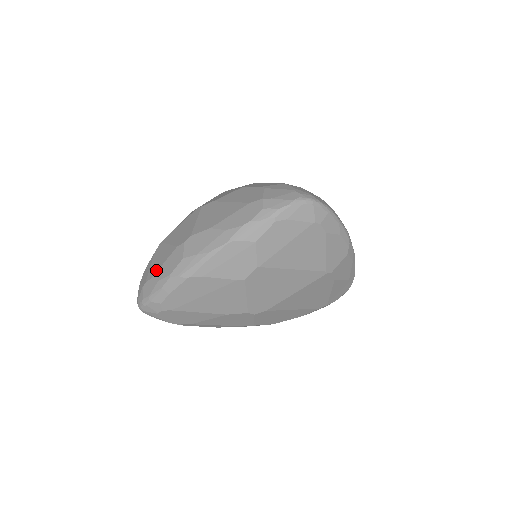
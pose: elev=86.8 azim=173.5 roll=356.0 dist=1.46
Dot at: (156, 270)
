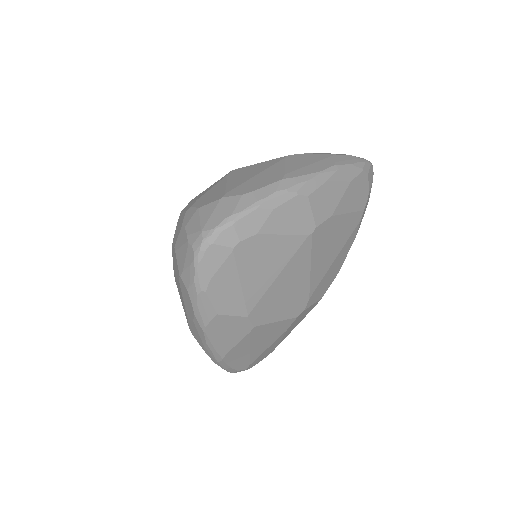
Dot at: occluded
